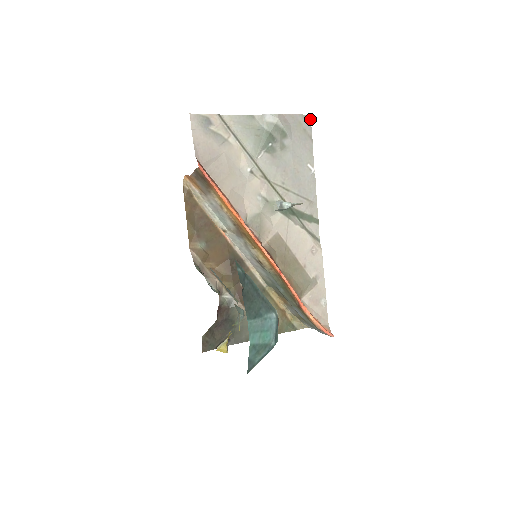
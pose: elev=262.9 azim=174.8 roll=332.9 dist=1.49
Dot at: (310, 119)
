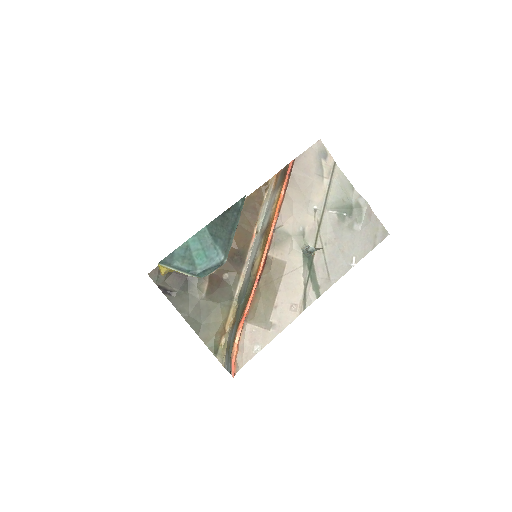
Dot at: (386, 236)
